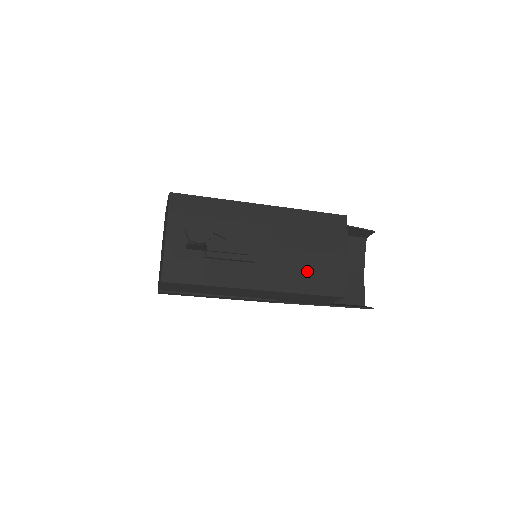
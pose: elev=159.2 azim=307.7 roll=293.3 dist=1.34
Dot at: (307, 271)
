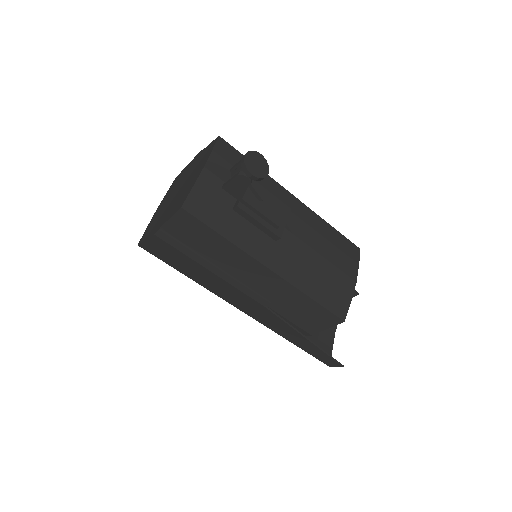
Dot at: (320, 277)
